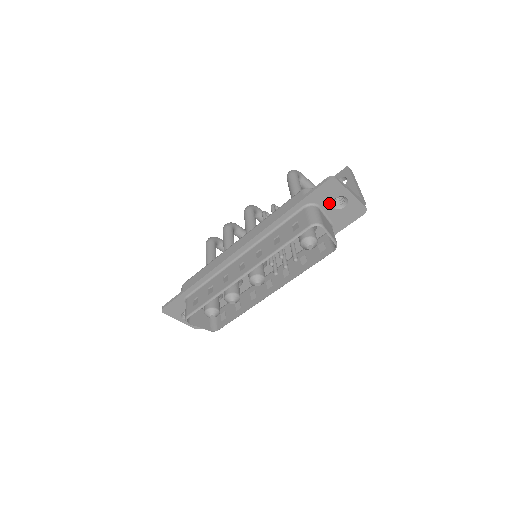
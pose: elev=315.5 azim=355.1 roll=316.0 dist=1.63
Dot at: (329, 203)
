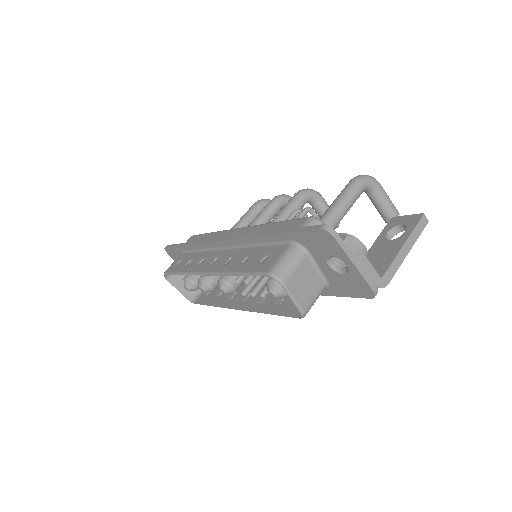
Dot at: (323, 257)
